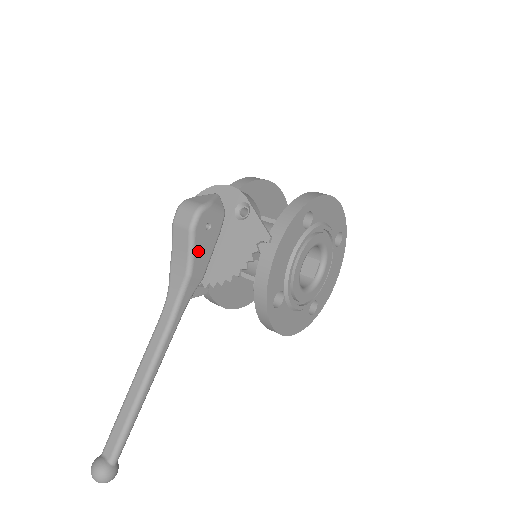
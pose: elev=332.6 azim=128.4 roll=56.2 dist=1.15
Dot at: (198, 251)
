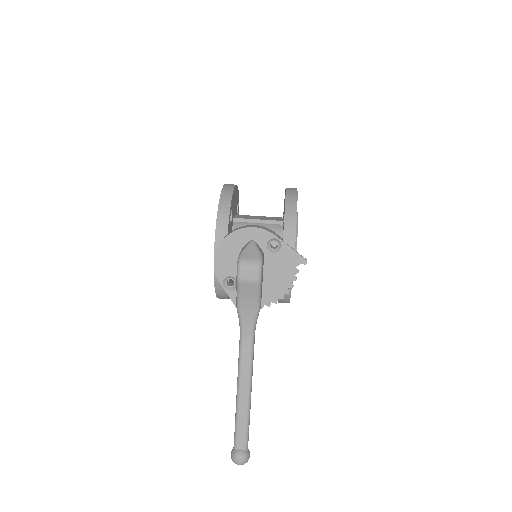
Dot at: (261, 291)
